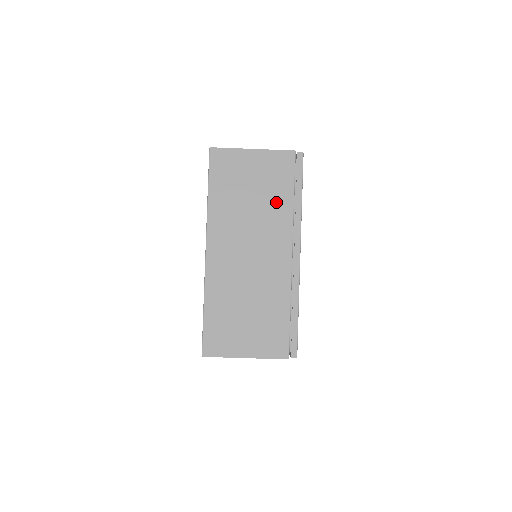
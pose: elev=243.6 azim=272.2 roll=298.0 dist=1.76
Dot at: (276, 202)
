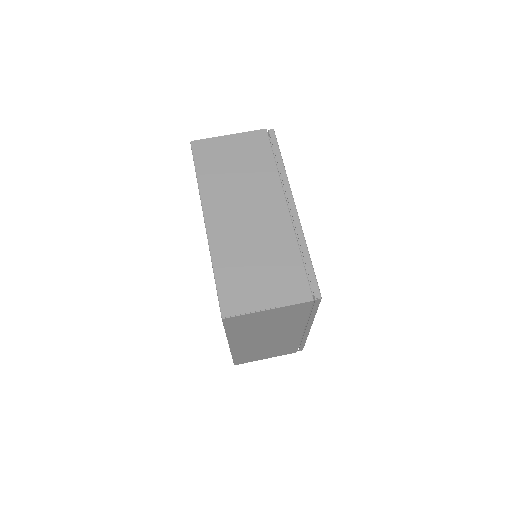
Dot at: (260, 169)
